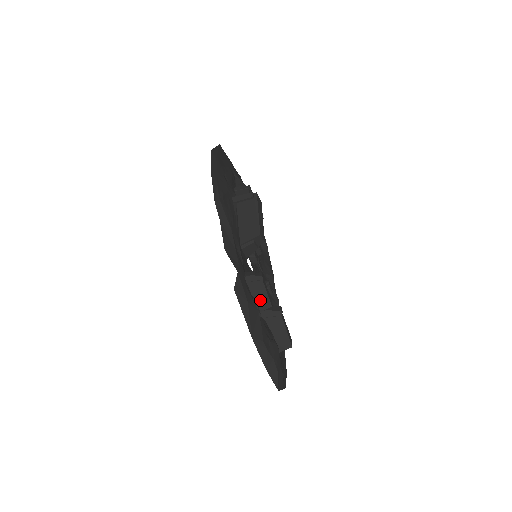
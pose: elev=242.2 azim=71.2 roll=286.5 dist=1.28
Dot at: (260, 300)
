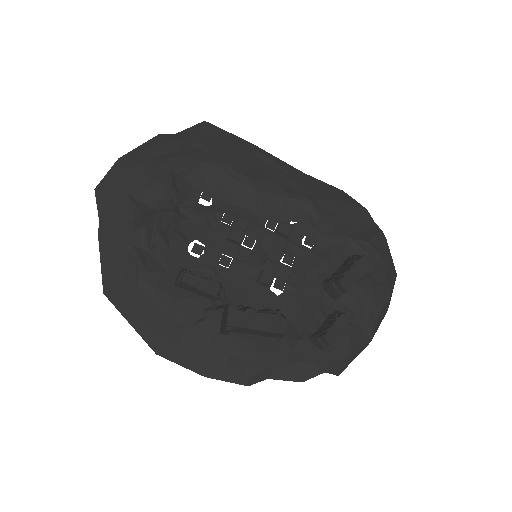
Dot at: occluded
